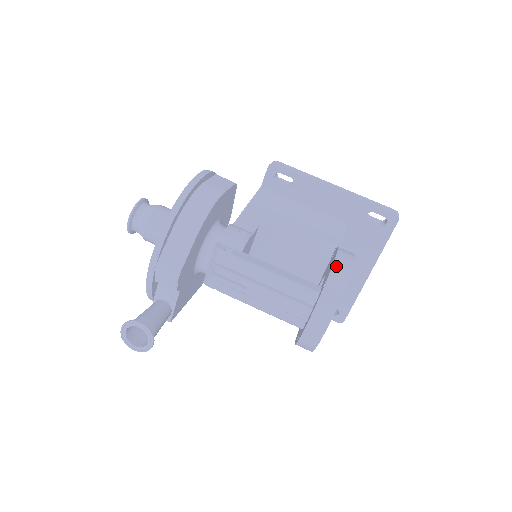
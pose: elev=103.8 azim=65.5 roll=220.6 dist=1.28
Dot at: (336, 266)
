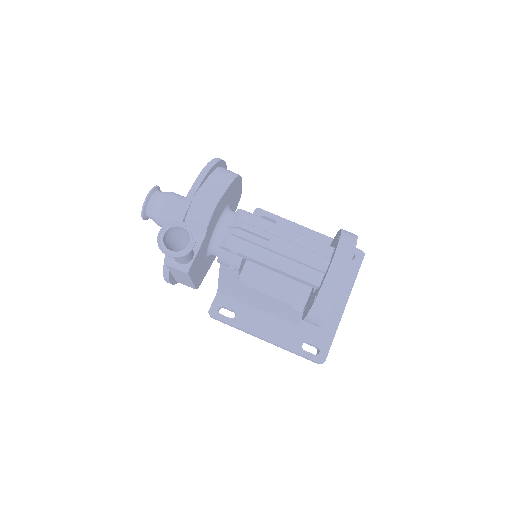
Dot at: (344, 230)
